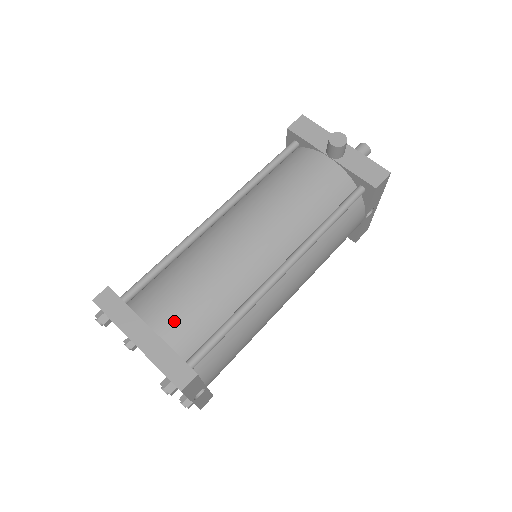
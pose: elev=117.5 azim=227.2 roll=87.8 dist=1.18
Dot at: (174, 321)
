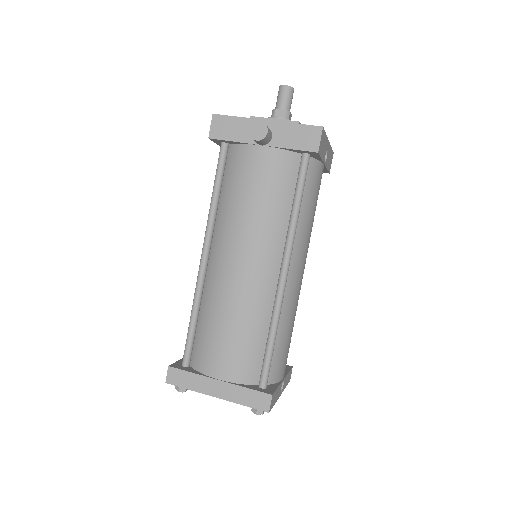
Dot at: (231, 365)
